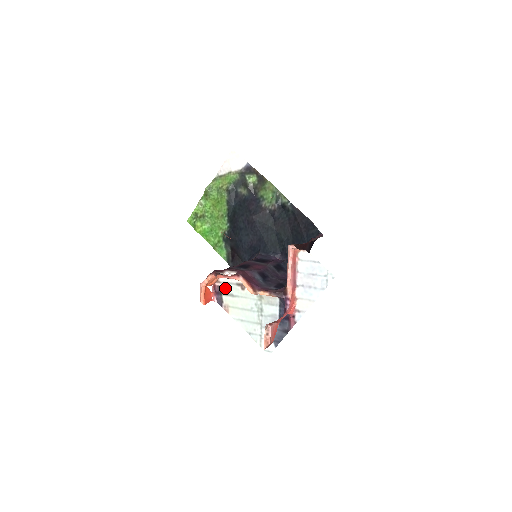
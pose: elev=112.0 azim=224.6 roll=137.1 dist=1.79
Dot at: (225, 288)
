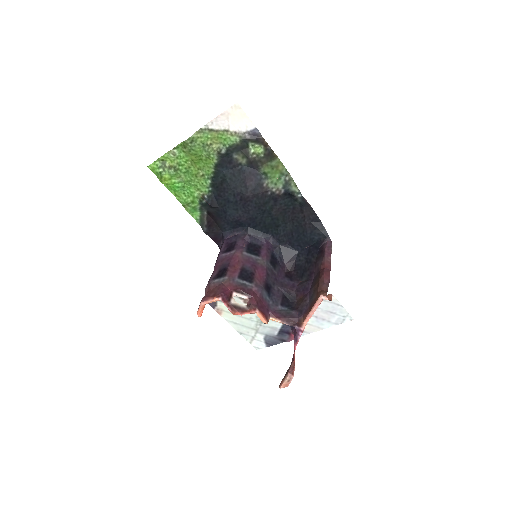
Dot at: occluded
